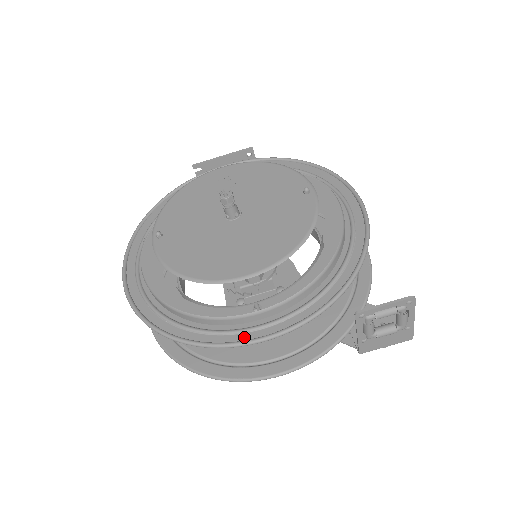
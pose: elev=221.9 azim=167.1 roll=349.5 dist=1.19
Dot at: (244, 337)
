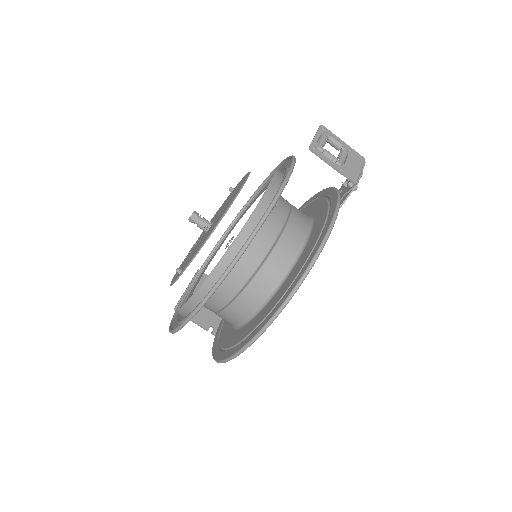
Dot at: occluded
